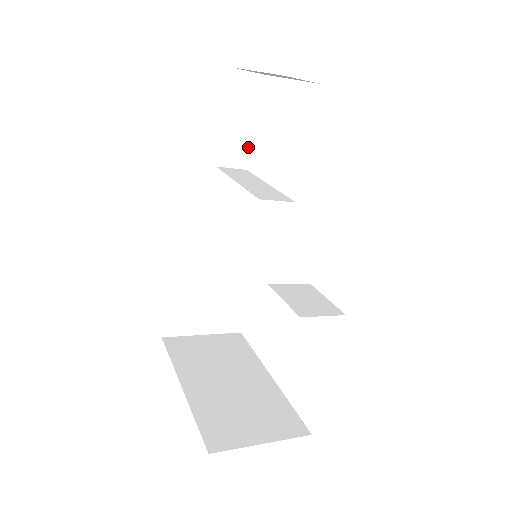
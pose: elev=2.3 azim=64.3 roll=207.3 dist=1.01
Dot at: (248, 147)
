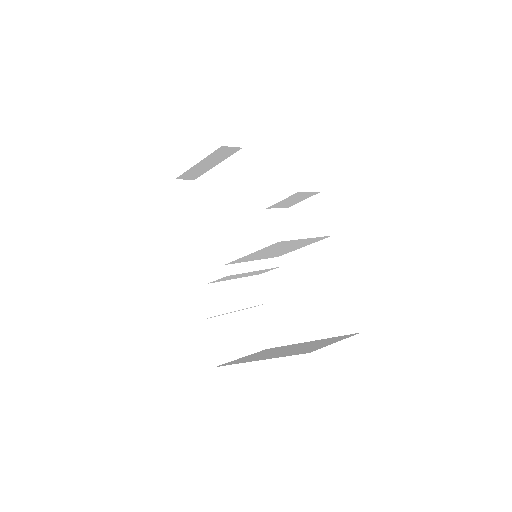
Dot at: (204, 227)
